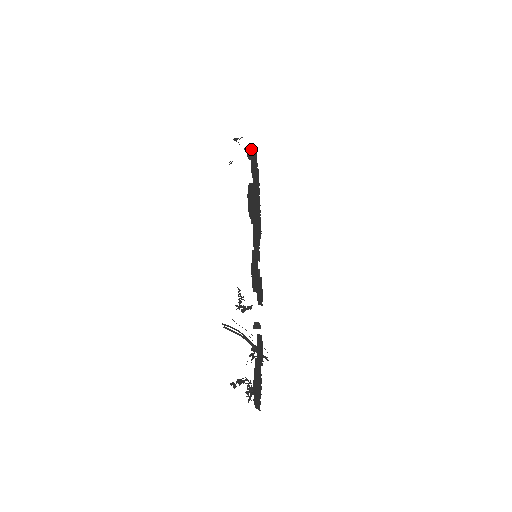
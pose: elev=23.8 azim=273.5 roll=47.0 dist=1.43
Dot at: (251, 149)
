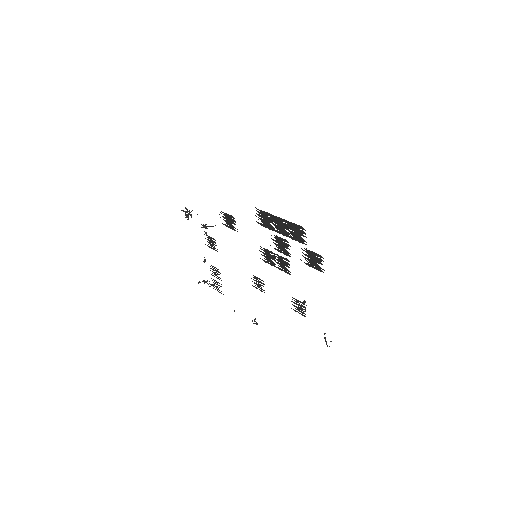
Dot at: occluded
